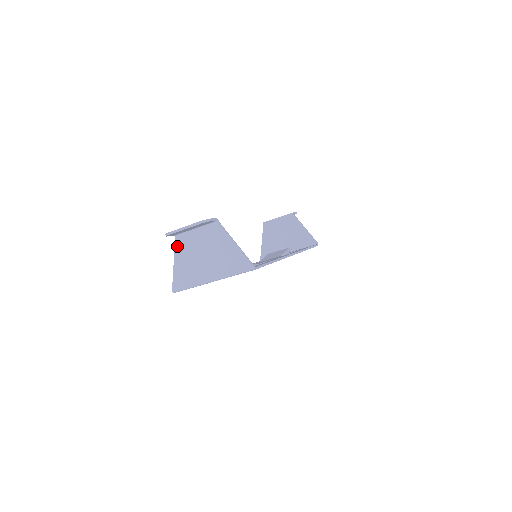
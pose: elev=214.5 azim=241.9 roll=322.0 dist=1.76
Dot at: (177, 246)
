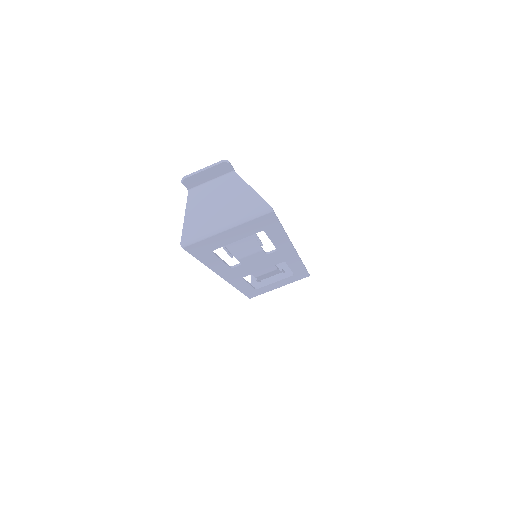
Dot at: (190, 200)
